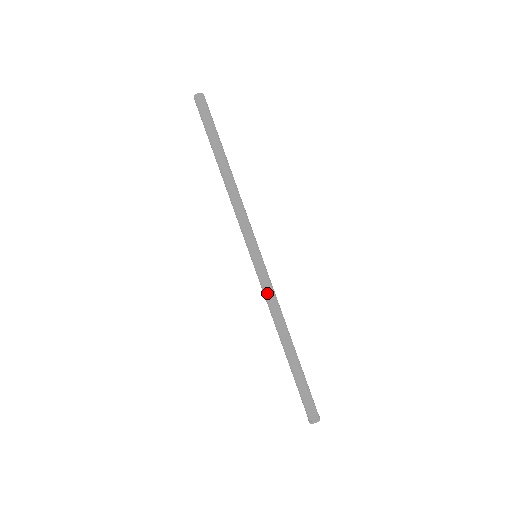
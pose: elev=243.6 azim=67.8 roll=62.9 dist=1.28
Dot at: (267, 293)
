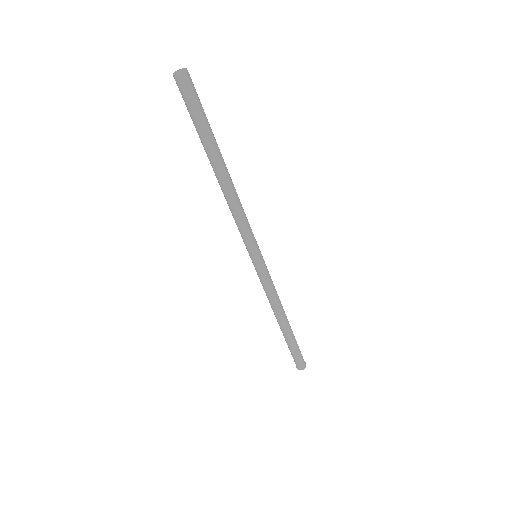
Dot at: (267, 289)
